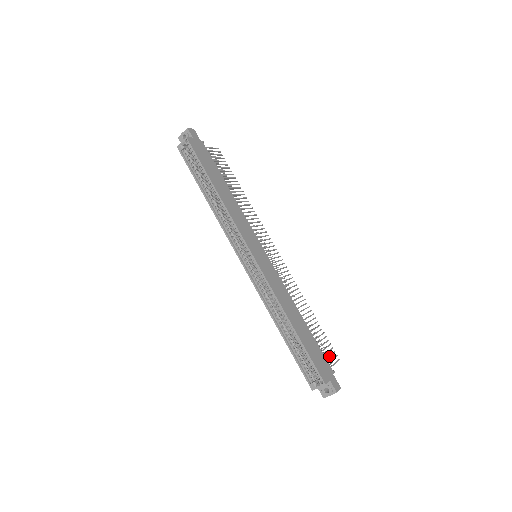
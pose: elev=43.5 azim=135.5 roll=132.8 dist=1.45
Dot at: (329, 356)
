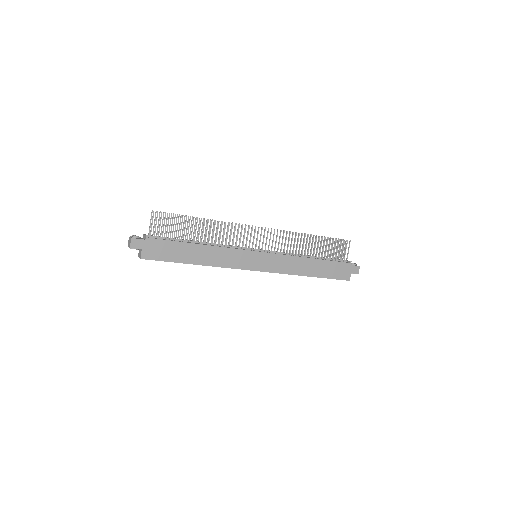
Dot at: occluded
